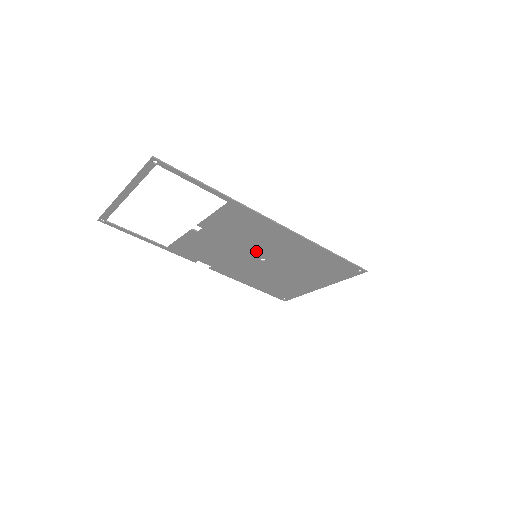
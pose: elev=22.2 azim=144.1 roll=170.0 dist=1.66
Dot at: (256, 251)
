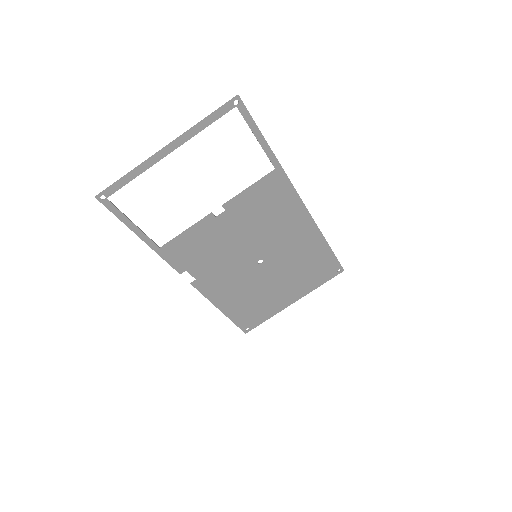
Dot at: (261, 247)
